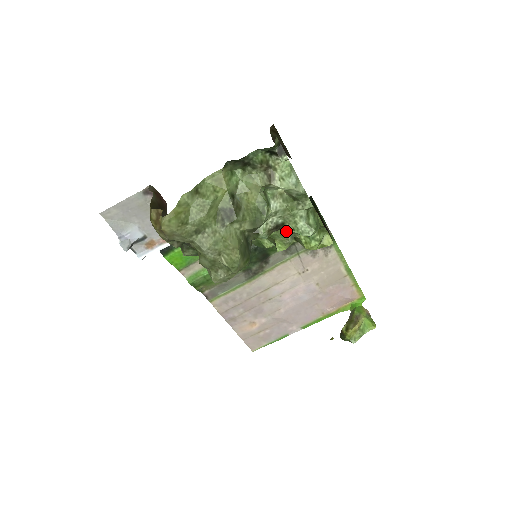
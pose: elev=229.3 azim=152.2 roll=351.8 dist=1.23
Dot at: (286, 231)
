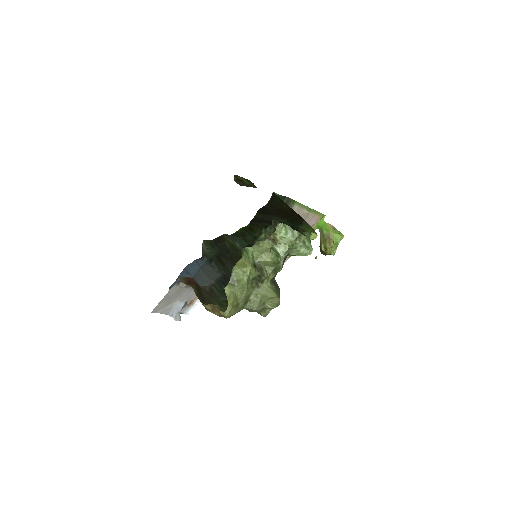
Dot at: (291, 255)
